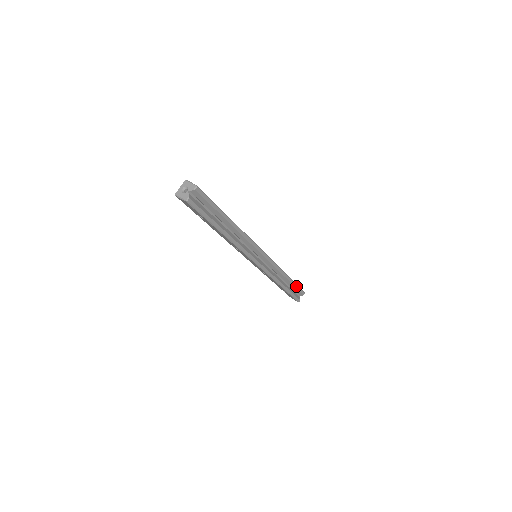
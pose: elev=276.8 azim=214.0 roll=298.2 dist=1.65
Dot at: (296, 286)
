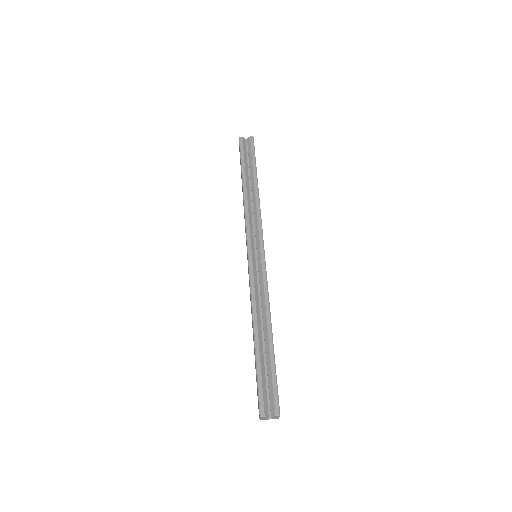
Dot at: (273, 370)
